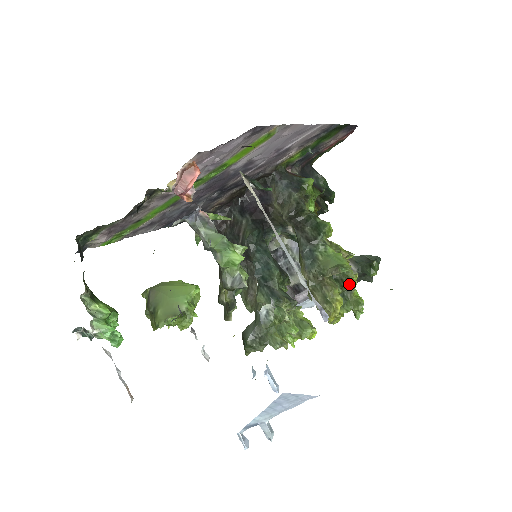
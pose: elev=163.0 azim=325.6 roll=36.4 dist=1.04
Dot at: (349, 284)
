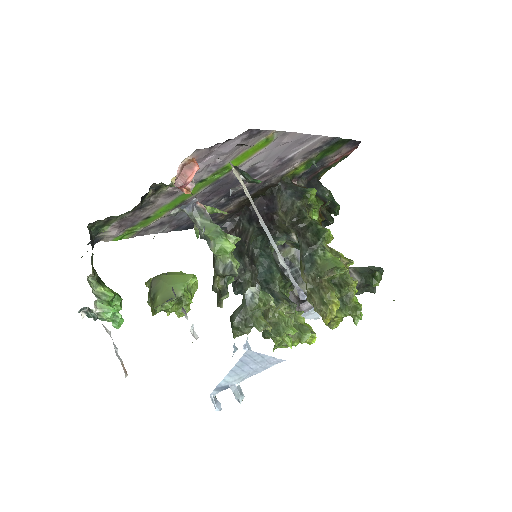
Dot at: (348, 289)
